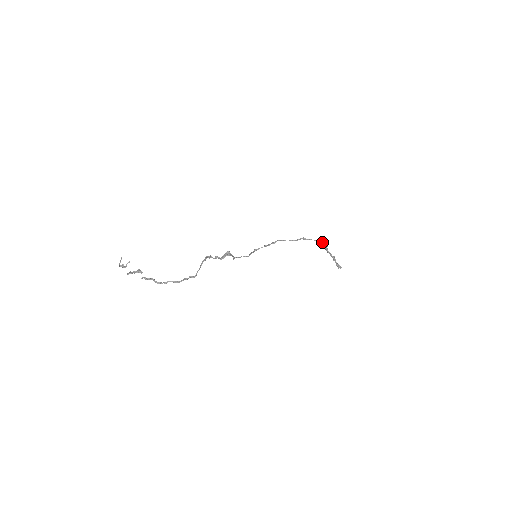
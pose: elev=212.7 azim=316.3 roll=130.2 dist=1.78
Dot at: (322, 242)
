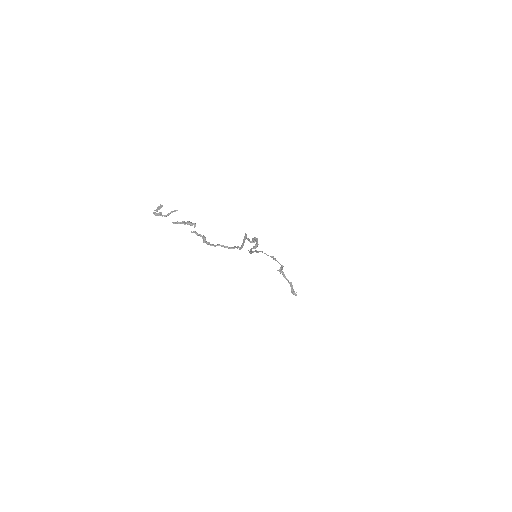
Dot at: (282, 267)
